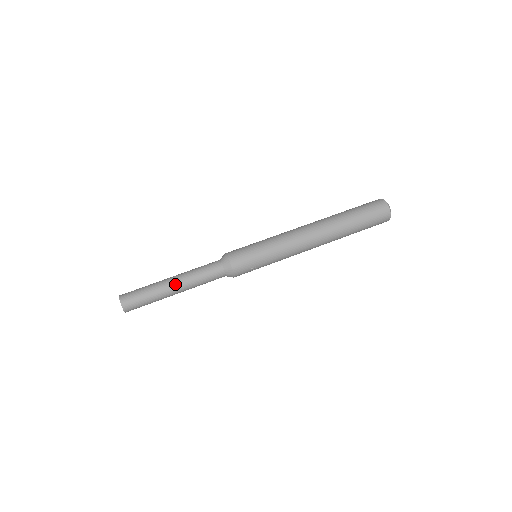
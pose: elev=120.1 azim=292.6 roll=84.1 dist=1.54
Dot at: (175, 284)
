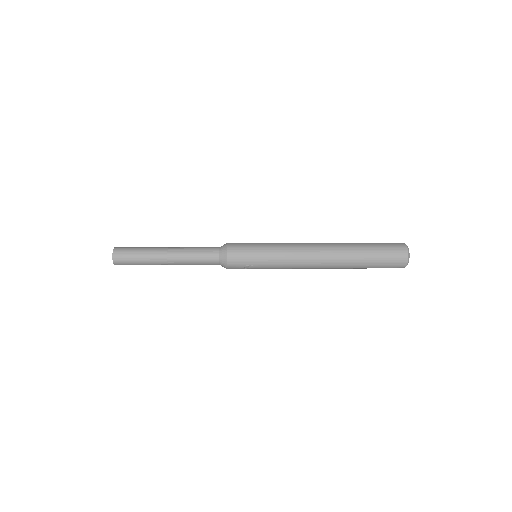
Dot at: (168, 254)
